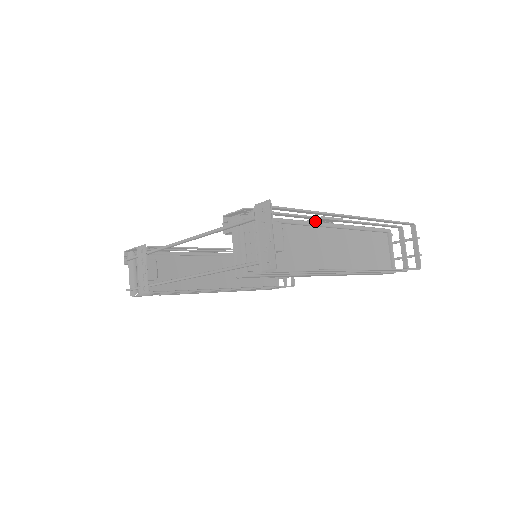
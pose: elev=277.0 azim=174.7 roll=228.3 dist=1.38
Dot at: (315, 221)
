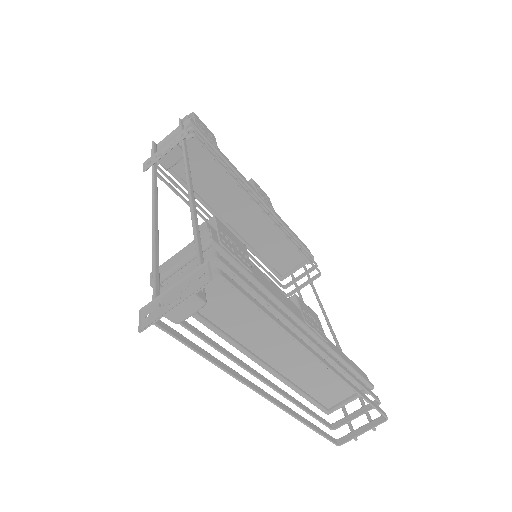
Dot at: (305, 312)
